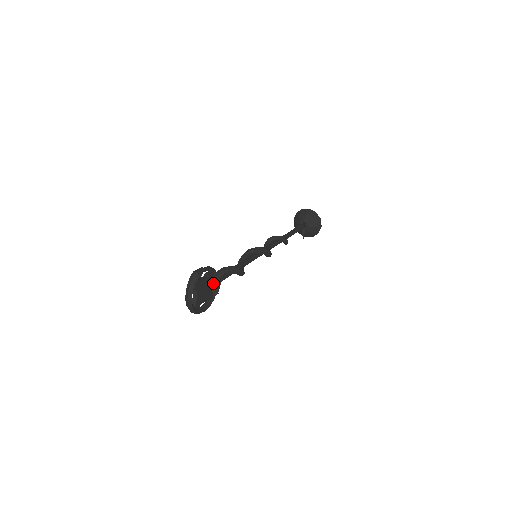
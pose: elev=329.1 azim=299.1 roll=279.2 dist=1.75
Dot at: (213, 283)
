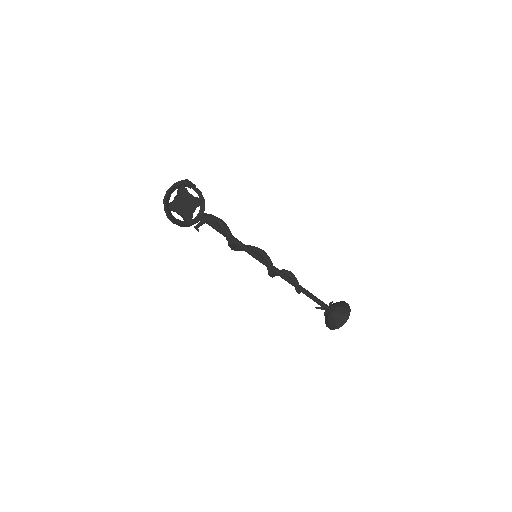
Dot at: (198, 214)
